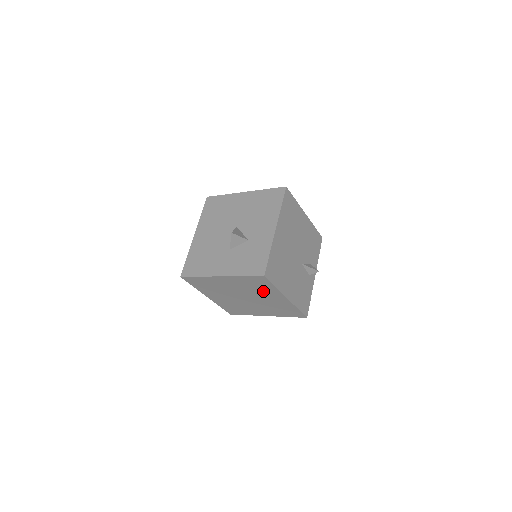
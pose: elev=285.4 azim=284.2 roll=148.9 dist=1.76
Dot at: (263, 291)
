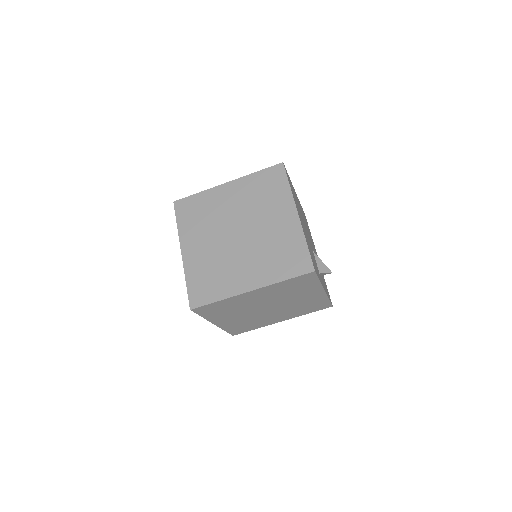
Dot at: (270, 203)
